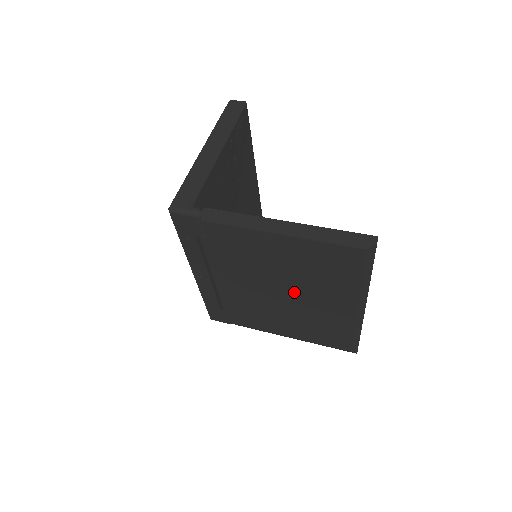
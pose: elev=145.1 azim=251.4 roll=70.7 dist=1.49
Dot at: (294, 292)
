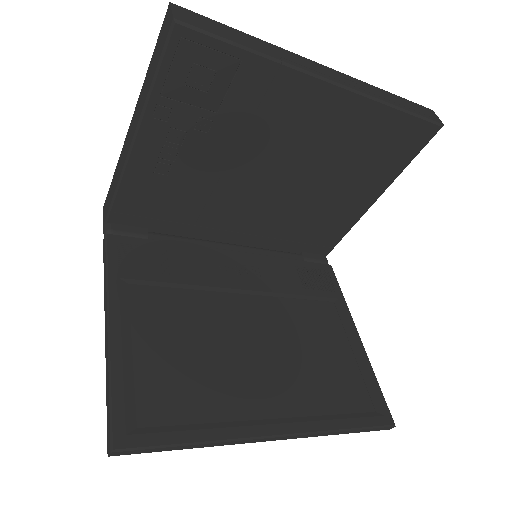
Dot at: occluded
